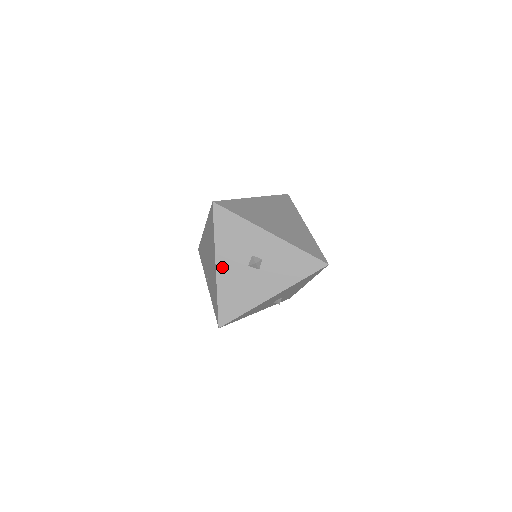
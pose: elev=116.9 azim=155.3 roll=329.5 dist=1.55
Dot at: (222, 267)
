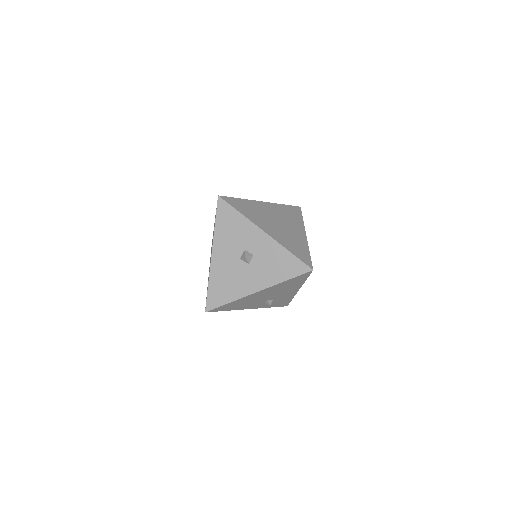
Dot at: (217, 256)
